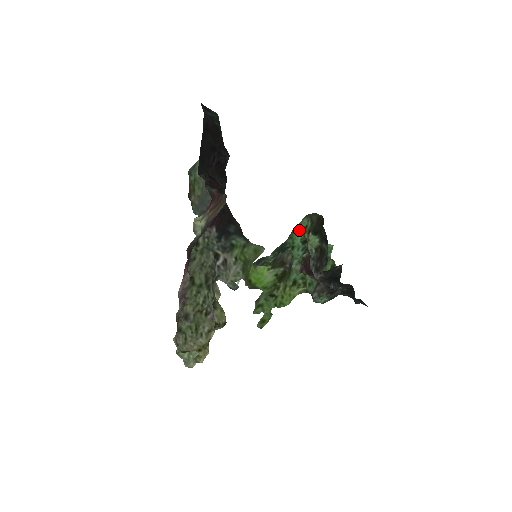
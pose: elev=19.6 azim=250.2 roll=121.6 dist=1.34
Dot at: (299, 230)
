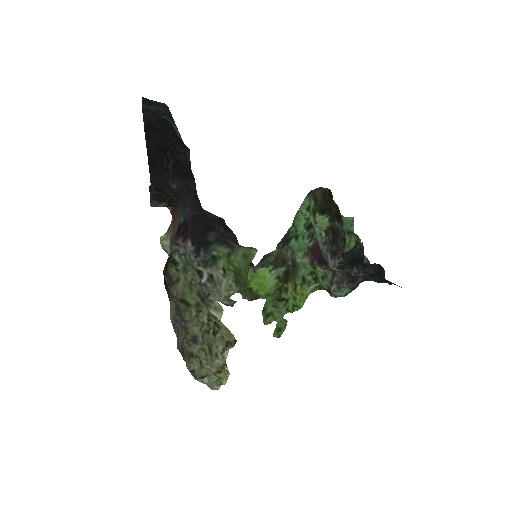
Dot at: (300, 214)
